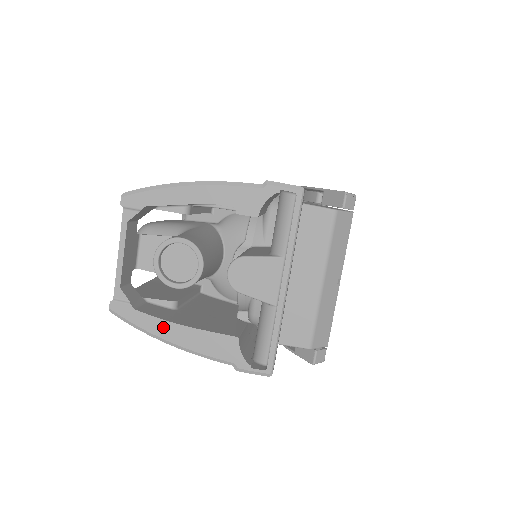
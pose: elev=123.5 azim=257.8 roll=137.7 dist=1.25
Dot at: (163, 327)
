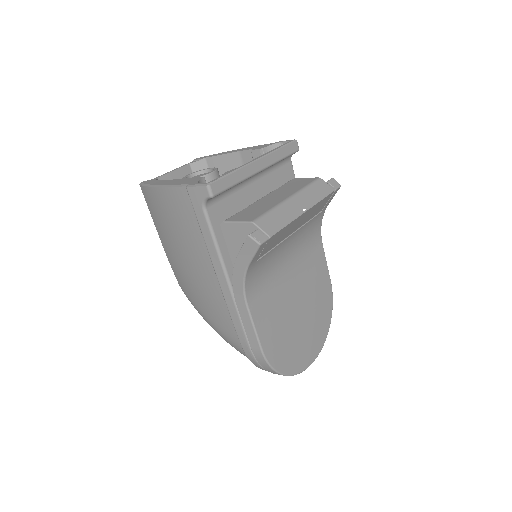
Dot at: (162, 182)
